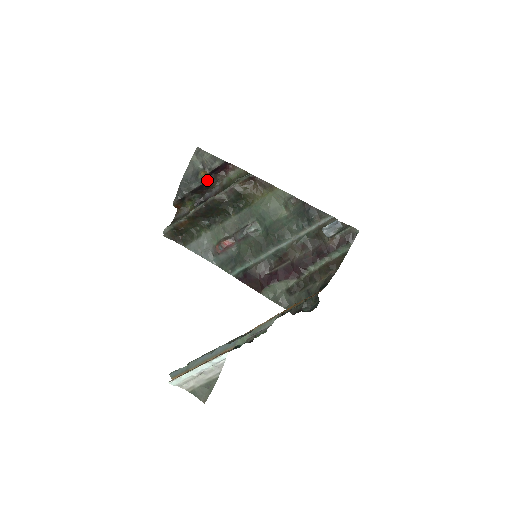
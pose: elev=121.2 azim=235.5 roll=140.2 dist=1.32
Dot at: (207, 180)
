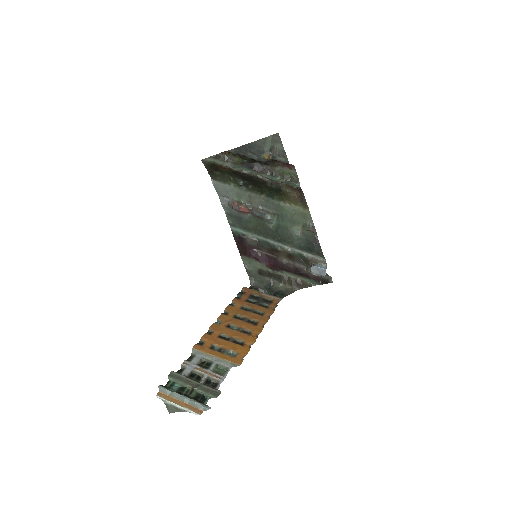
Dot at: (266, 161)
